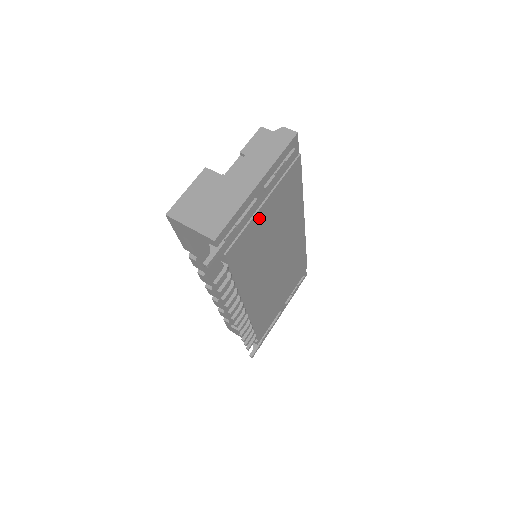
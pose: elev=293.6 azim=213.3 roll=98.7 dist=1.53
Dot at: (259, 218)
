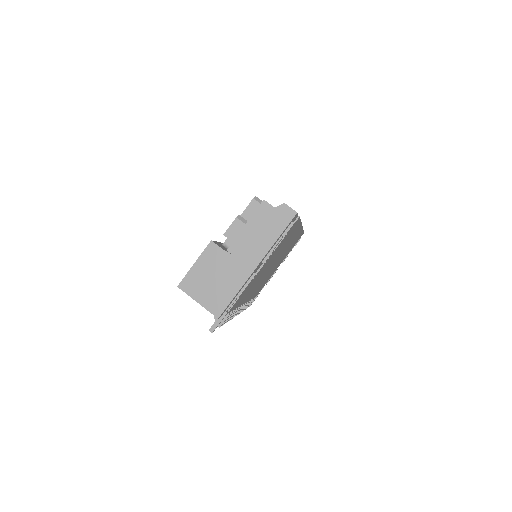
Dot at: (257, 274)
